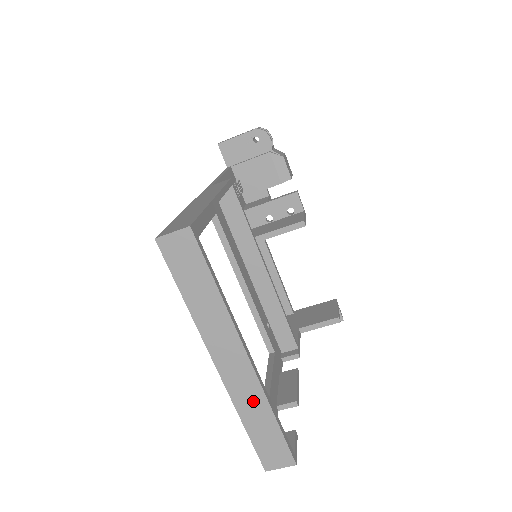
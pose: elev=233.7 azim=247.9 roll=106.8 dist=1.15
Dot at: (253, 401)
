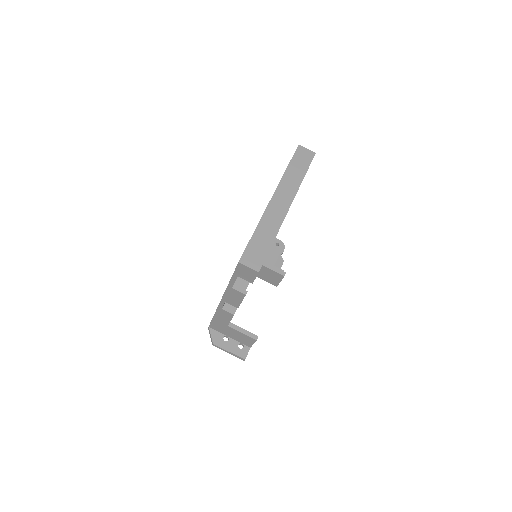
Dot at: (272, 225)
